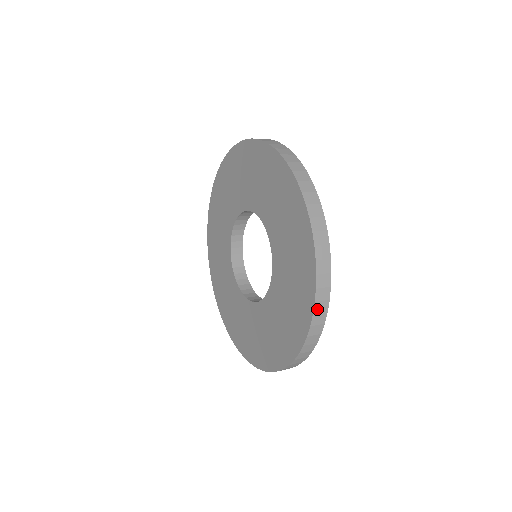
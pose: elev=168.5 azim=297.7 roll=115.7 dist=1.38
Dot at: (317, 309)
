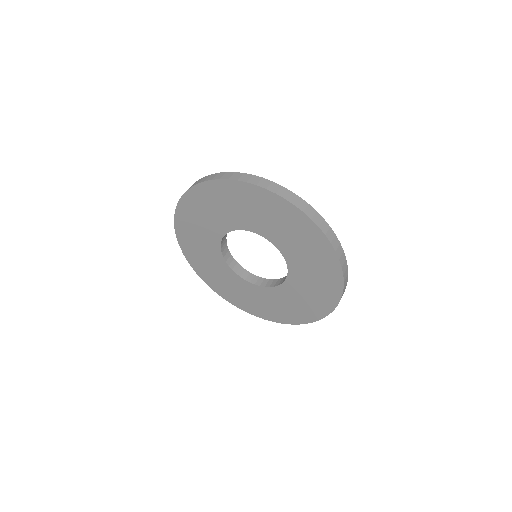
Dot at: (290, 322)
